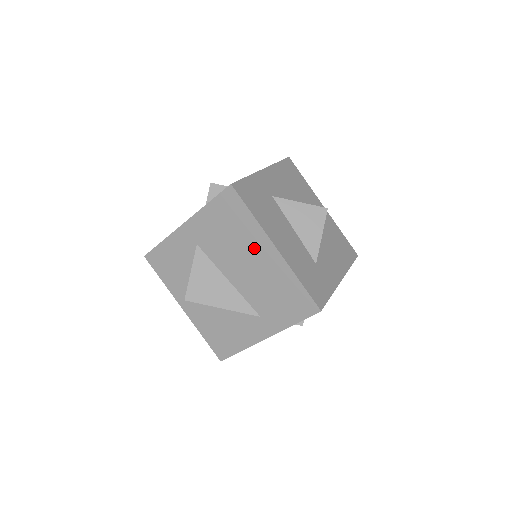
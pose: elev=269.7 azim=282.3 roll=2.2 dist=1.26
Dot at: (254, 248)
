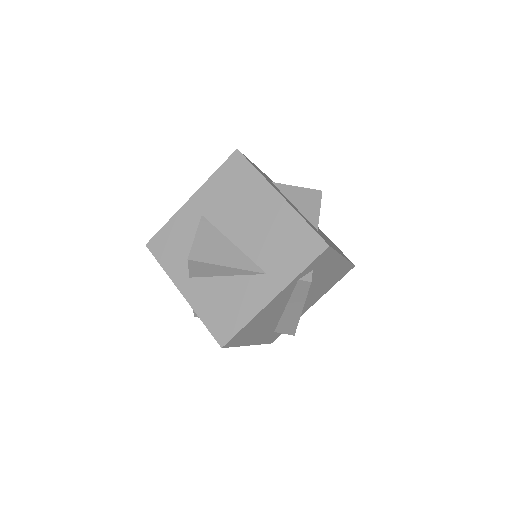
Dot at: (259, 201)
